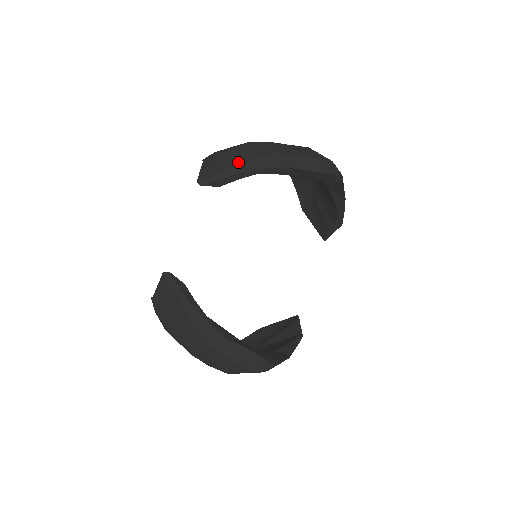
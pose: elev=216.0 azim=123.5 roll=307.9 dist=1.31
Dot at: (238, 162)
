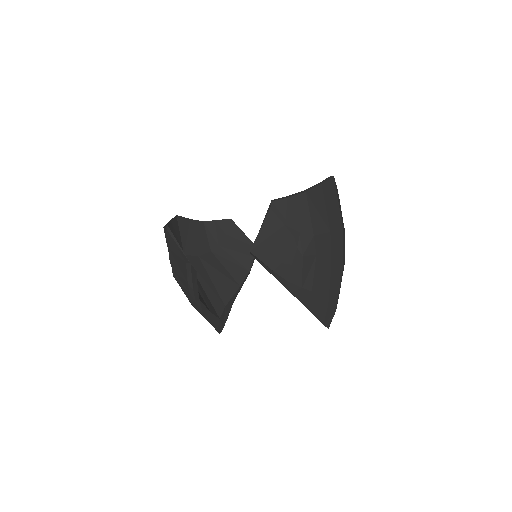
Dot at: (286, 273)
